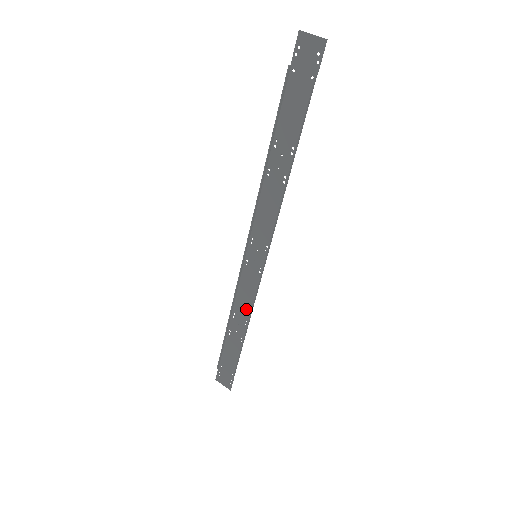
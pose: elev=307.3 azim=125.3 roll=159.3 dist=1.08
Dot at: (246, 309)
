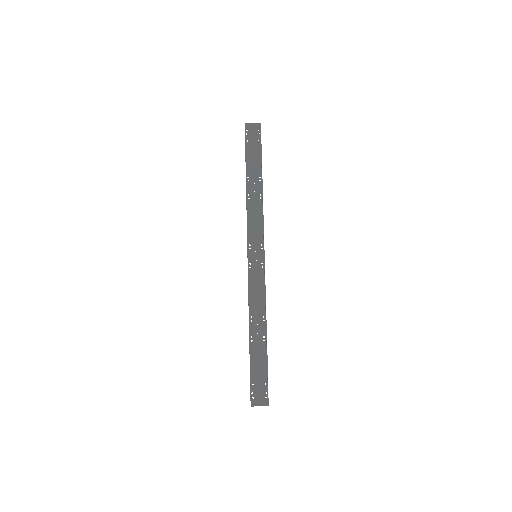
Dot at: (260, 305)
